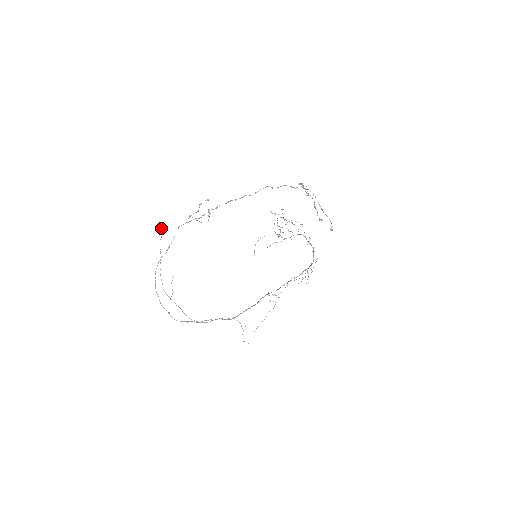
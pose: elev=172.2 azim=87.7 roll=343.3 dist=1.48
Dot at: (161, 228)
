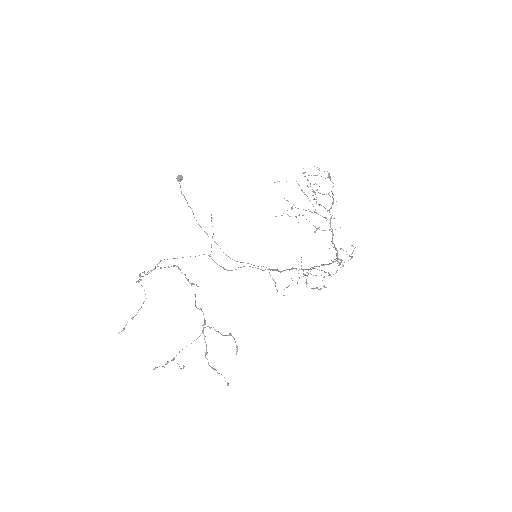
Dot at: (177, 180)
